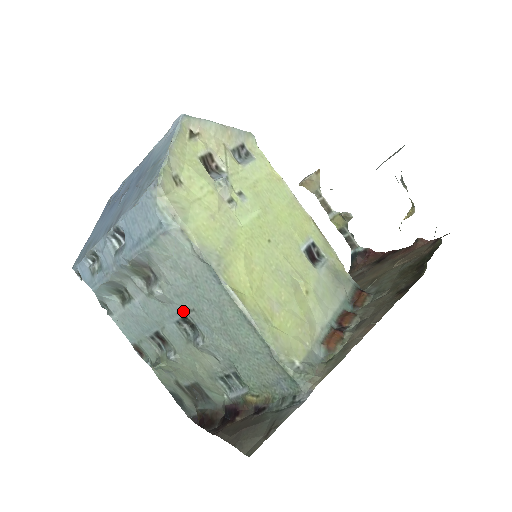
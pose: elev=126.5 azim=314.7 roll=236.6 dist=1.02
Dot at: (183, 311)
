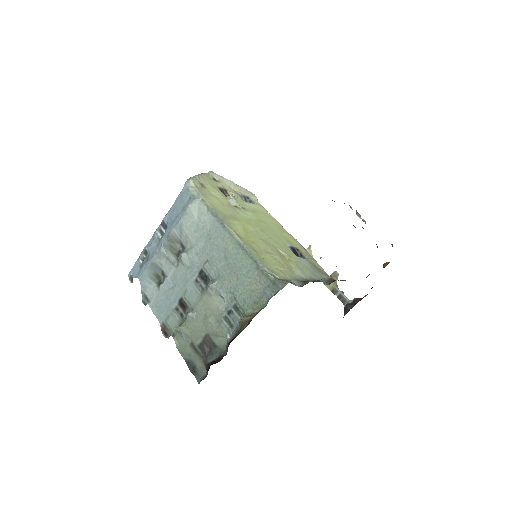
Dot at: (200, 266)
